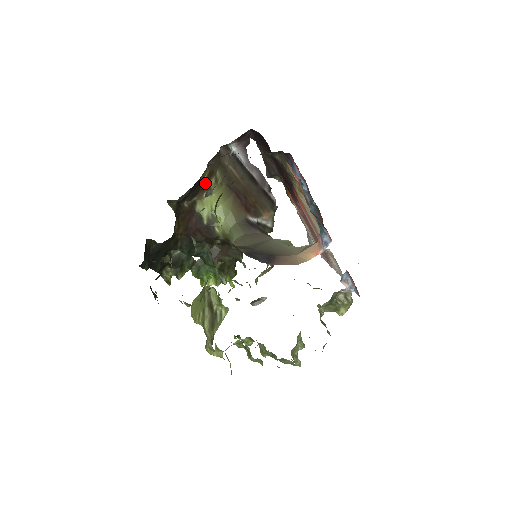
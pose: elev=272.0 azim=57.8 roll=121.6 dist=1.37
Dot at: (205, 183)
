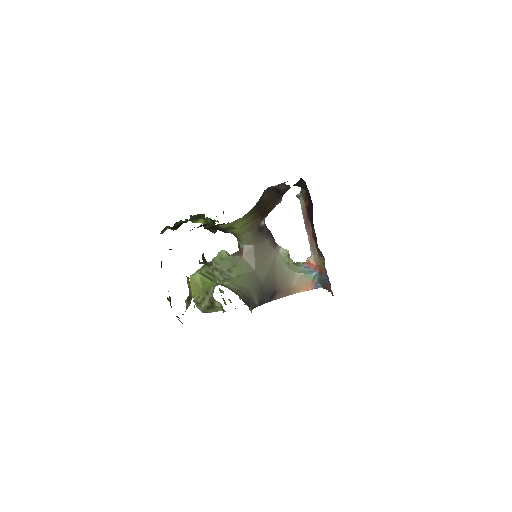
Dot at: occluded
